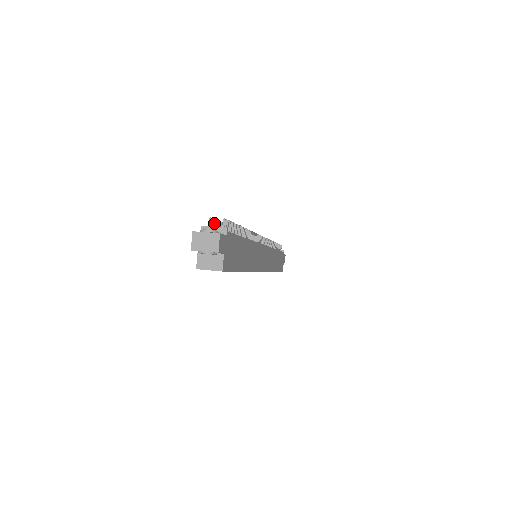
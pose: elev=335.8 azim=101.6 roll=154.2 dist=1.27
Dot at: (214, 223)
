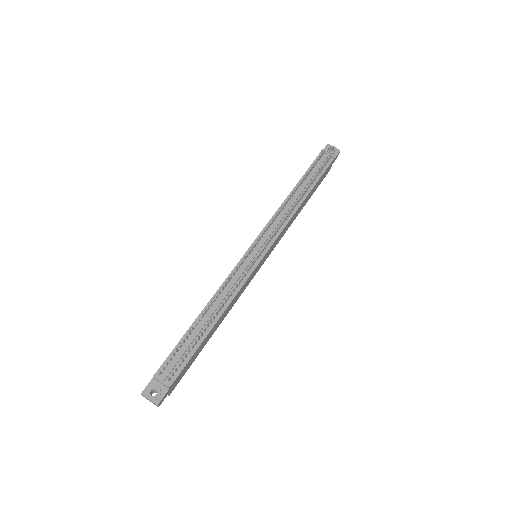
Dot at: (167, 363)
